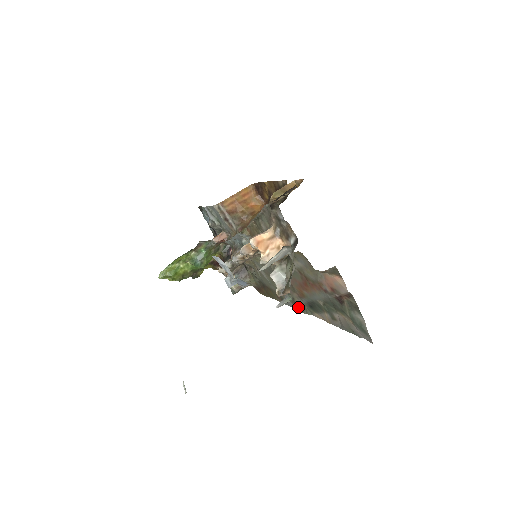
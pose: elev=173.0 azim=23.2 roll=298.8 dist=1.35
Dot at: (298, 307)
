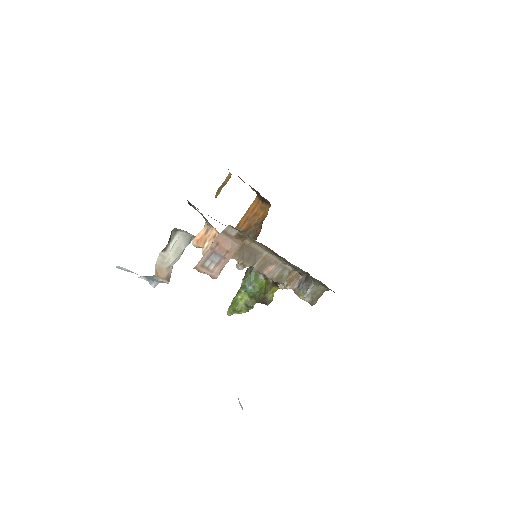
Dot at: occluded
